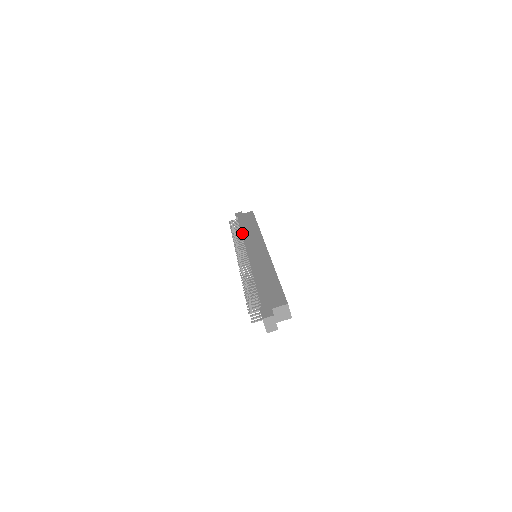
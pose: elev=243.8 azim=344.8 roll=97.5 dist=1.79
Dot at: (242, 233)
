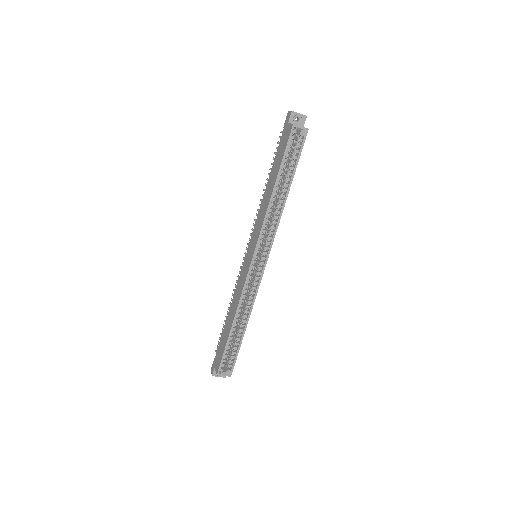
Dot at: occluded
